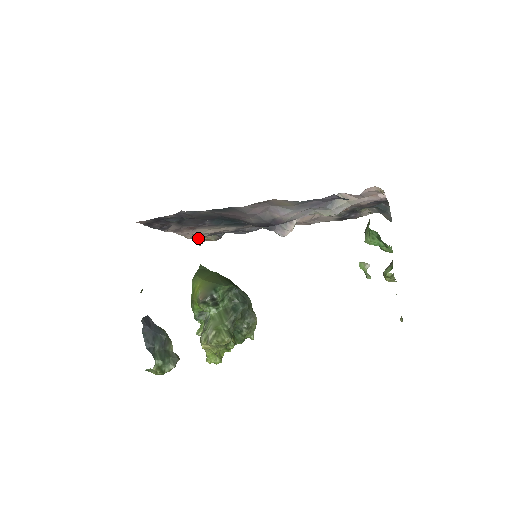
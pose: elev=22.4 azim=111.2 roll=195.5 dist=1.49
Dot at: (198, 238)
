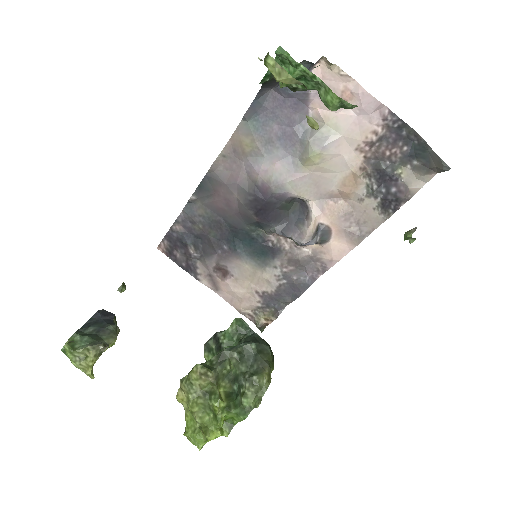
Dot at: (255, 316)
